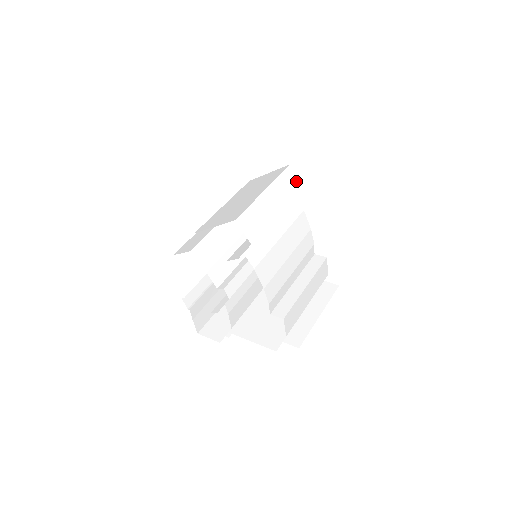
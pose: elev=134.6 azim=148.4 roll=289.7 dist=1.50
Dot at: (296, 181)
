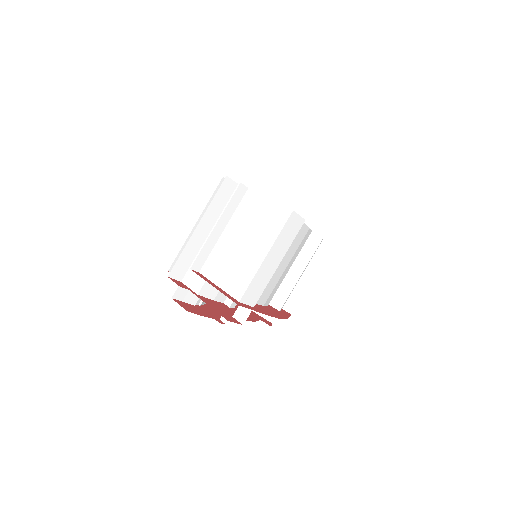
Dot at: (298, 222)
